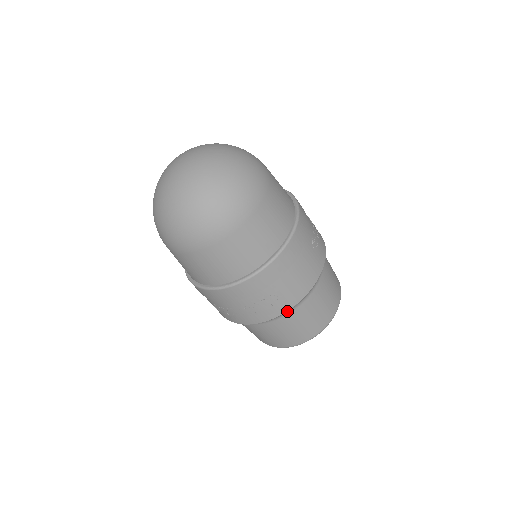
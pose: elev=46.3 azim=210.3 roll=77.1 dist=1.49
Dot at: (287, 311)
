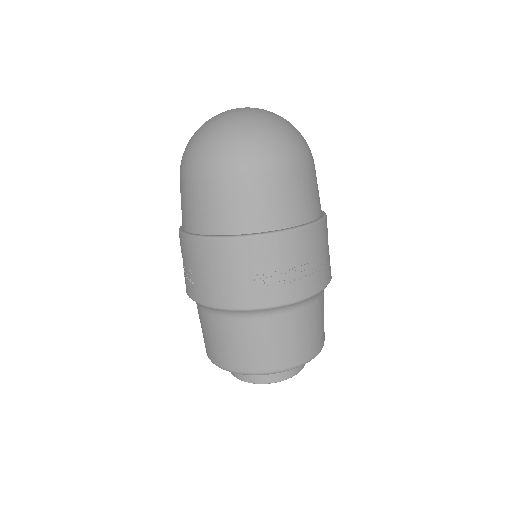
Dot at: occluded
